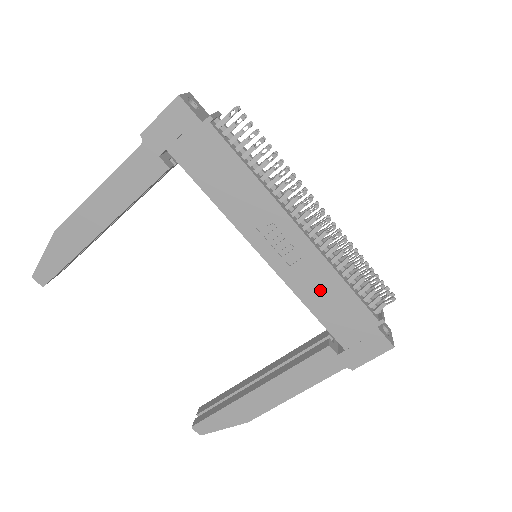
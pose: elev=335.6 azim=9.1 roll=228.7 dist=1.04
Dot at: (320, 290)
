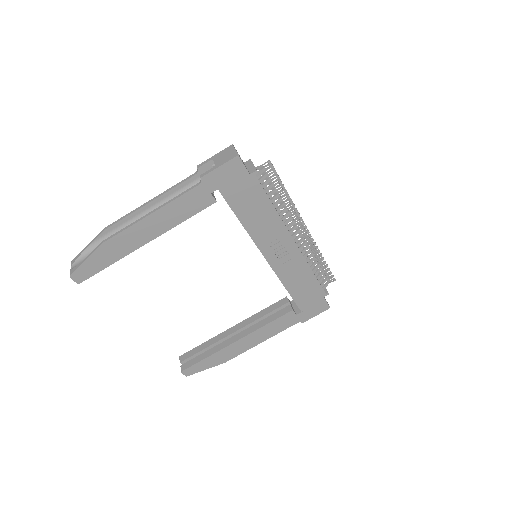
Dot at: (297, 278)
